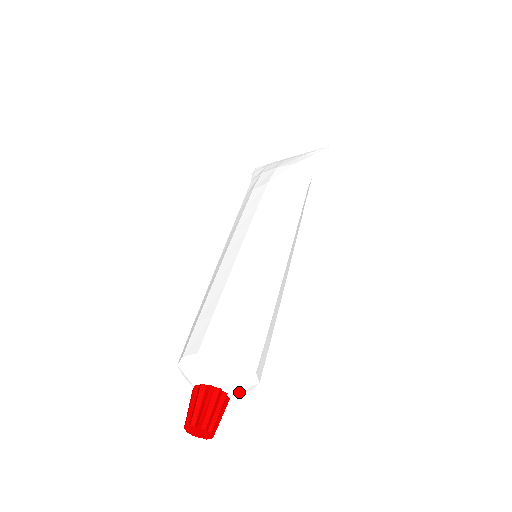
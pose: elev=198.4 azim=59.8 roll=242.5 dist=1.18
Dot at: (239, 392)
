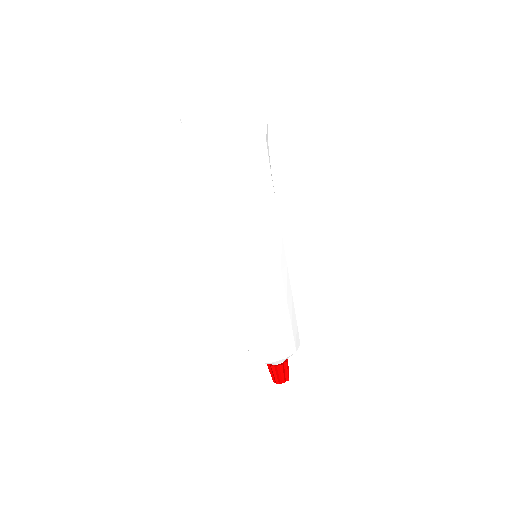
Dot at: occluded
